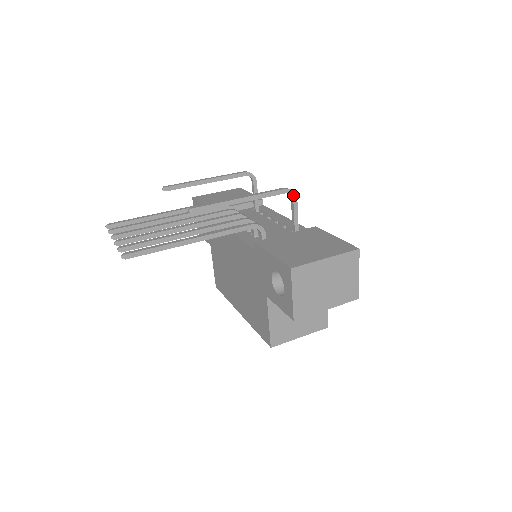
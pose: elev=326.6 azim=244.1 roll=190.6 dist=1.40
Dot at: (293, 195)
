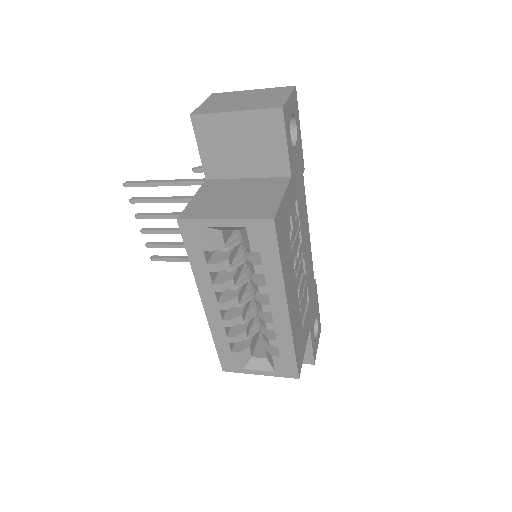
Dot at: occluded
